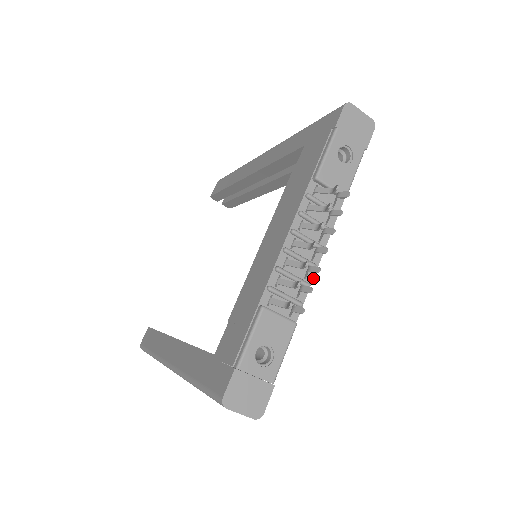
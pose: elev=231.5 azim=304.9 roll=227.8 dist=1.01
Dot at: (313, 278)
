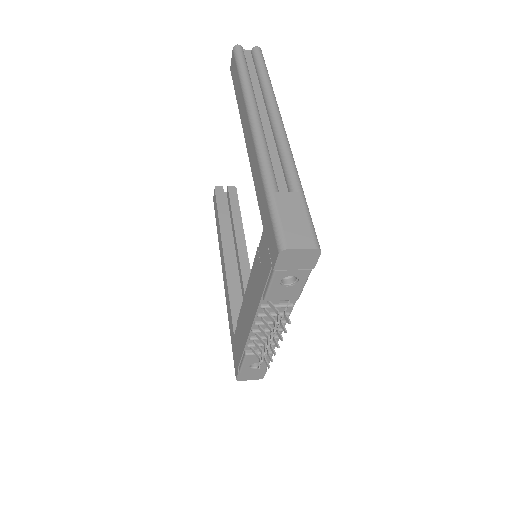
Dot at: occluded
